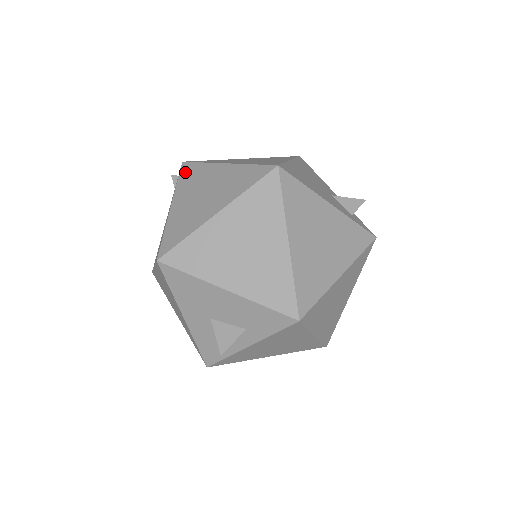
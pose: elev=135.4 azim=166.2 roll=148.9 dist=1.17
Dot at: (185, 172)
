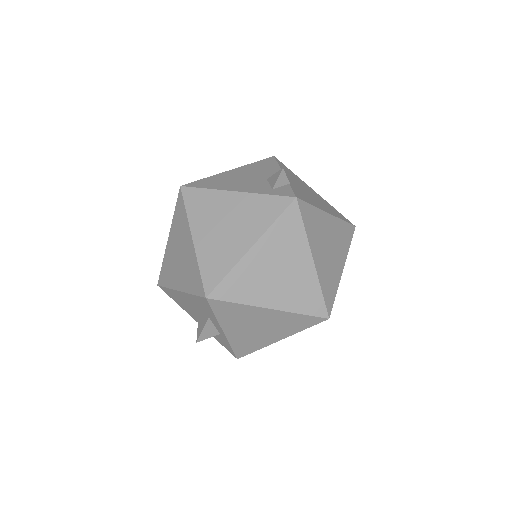
Dot at: occluded
